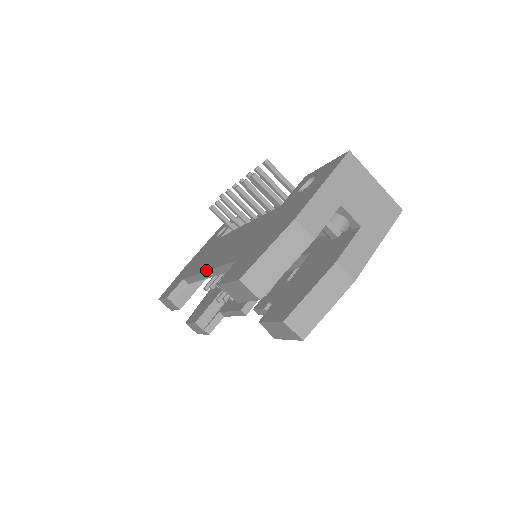
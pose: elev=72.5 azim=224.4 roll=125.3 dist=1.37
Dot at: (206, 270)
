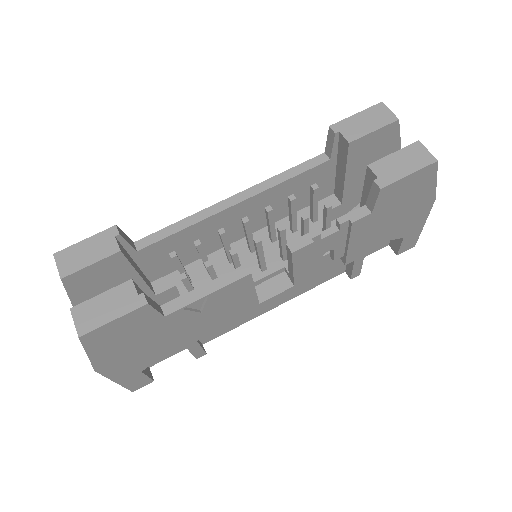
Dot at: (234, 195)
